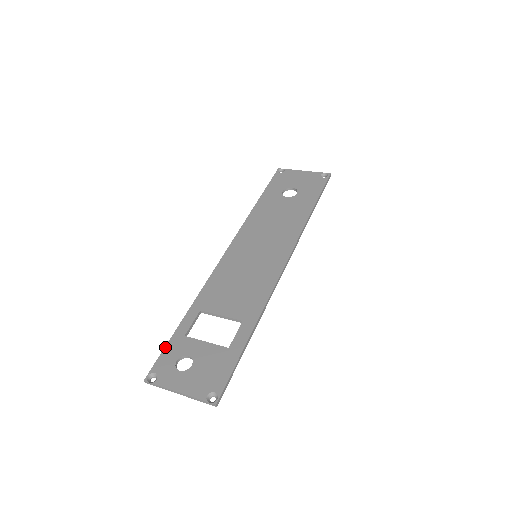
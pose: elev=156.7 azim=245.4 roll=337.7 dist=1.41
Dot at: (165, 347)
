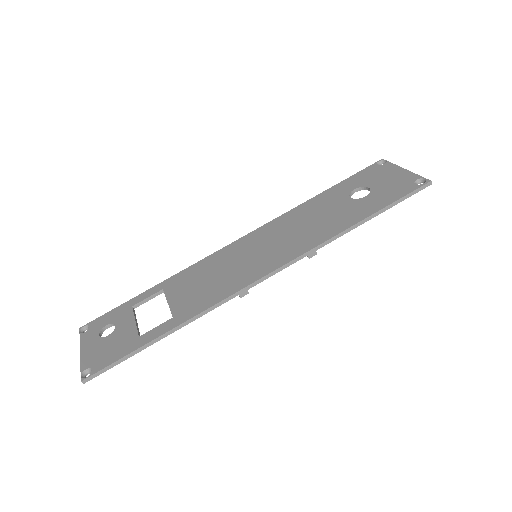
Dot at: (114, 308)
